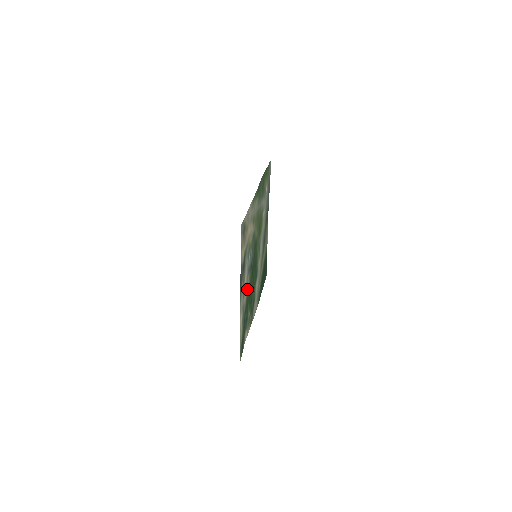
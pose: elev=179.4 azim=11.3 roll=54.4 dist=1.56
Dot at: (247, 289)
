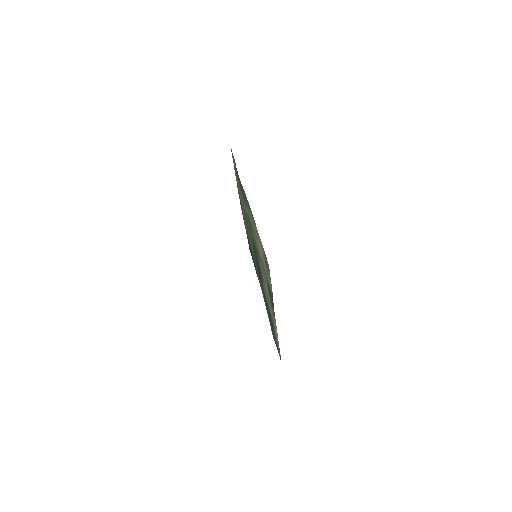
Dot at: (266, 296)
